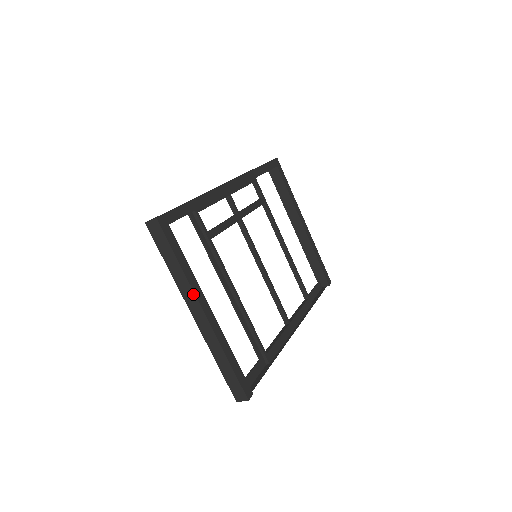
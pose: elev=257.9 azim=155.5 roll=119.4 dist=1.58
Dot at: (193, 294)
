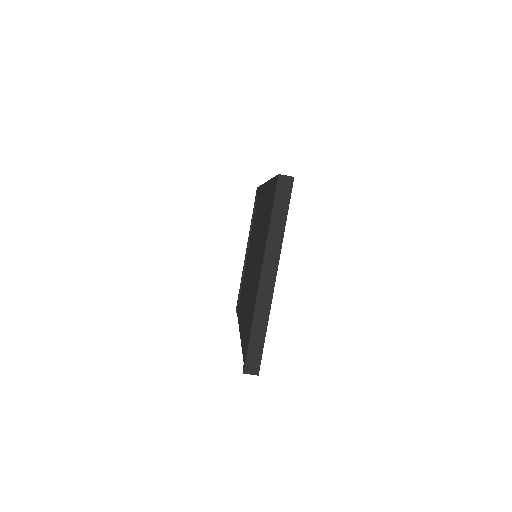
Dot at: (278, 257)
